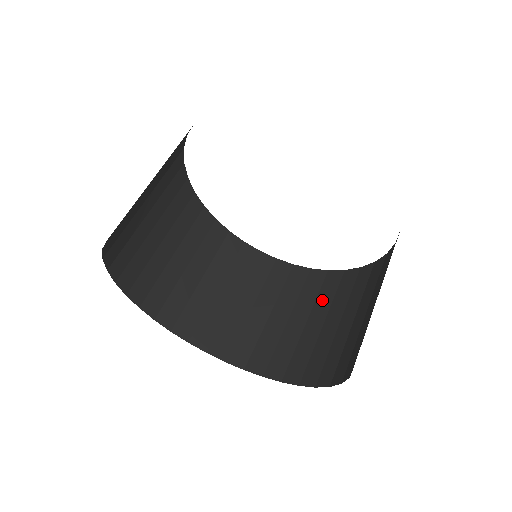
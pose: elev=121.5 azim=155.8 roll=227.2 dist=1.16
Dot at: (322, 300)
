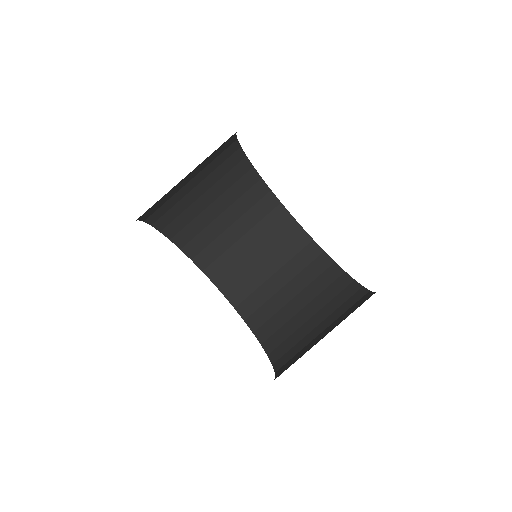
Dot at: (283, 252)
